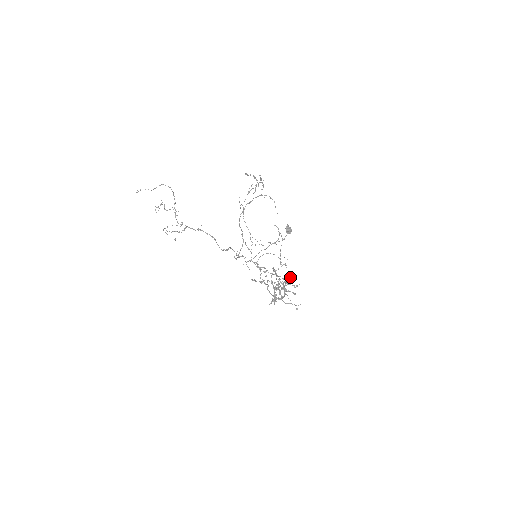
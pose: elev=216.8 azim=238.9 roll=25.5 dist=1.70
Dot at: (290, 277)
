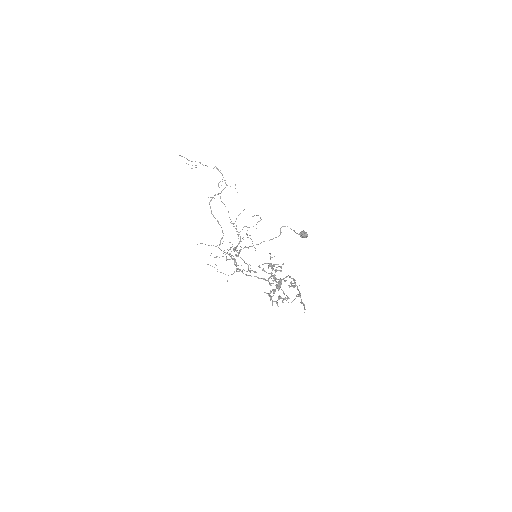
Dot at: (270, 257)
